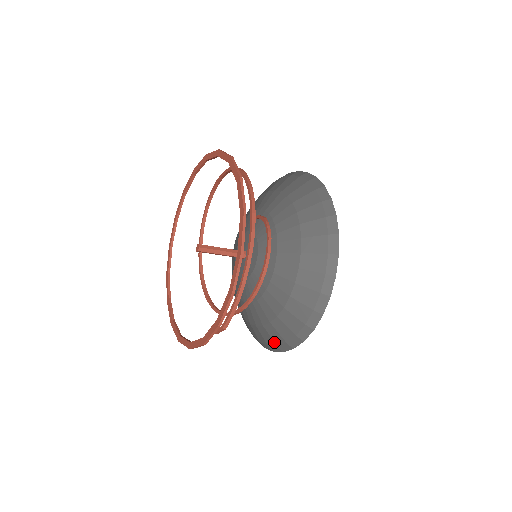
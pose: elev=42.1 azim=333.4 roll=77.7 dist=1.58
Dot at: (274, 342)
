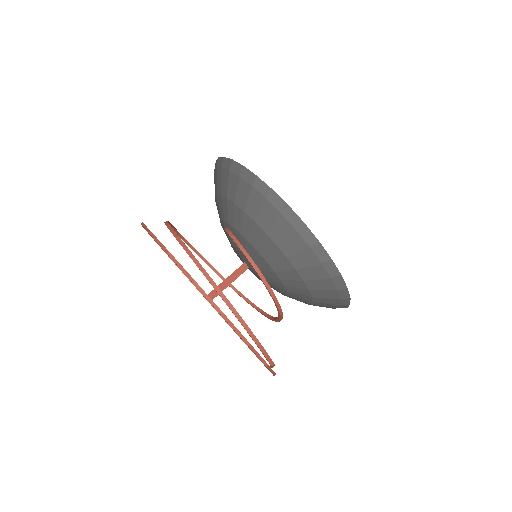
Dot at: occluded
